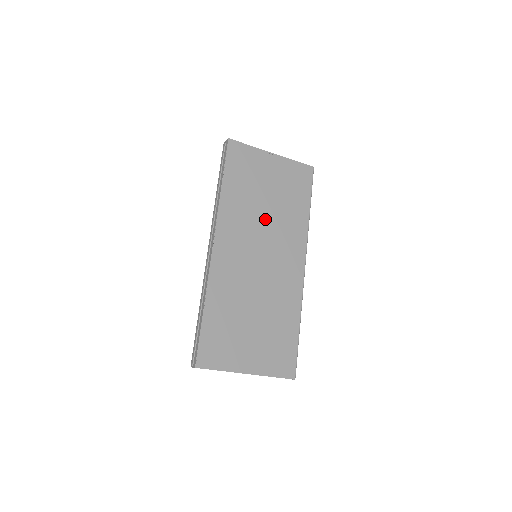
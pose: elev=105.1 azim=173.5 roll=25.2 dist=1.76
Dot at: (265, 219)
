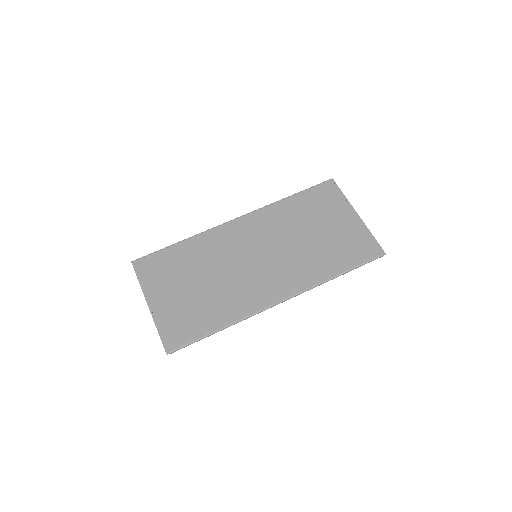
Dot at: (293, 242)
